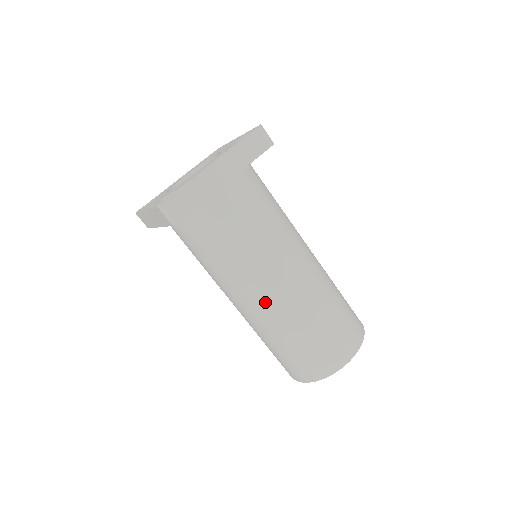
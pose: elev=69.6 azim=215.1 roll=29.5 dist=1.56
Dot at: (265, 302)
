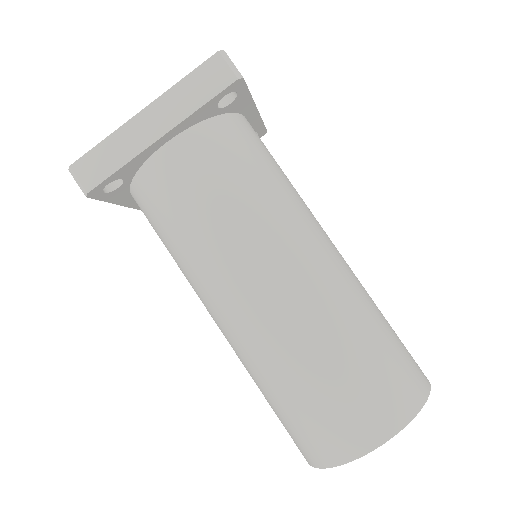
Dot at: (231, 322)
